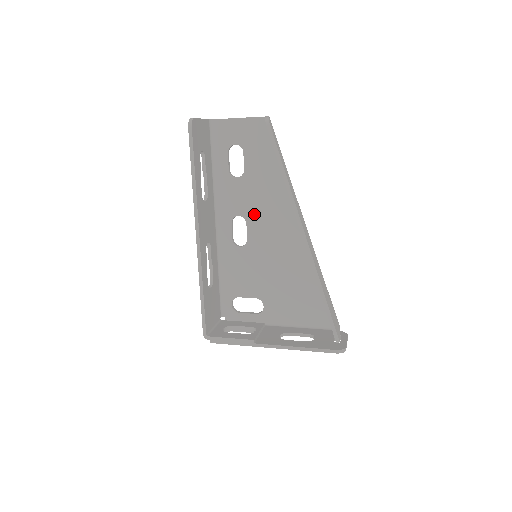
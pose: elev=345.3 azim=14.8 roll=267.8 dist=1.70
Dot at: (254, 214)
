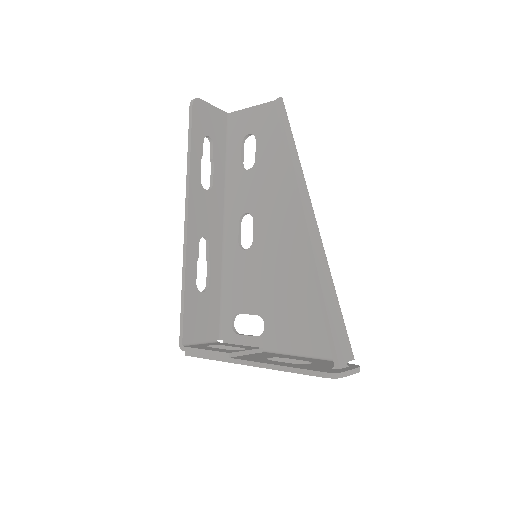
Dot at: (262, 209)
